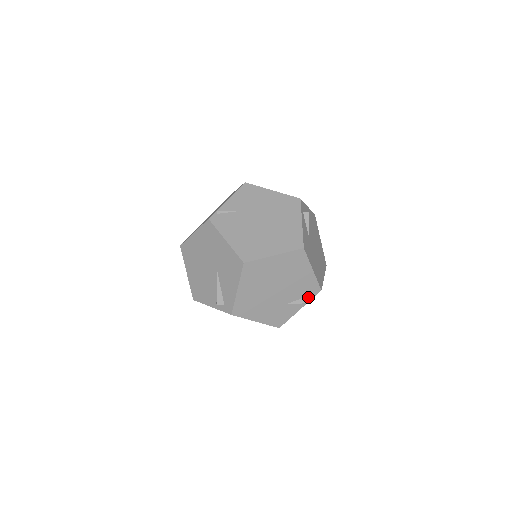
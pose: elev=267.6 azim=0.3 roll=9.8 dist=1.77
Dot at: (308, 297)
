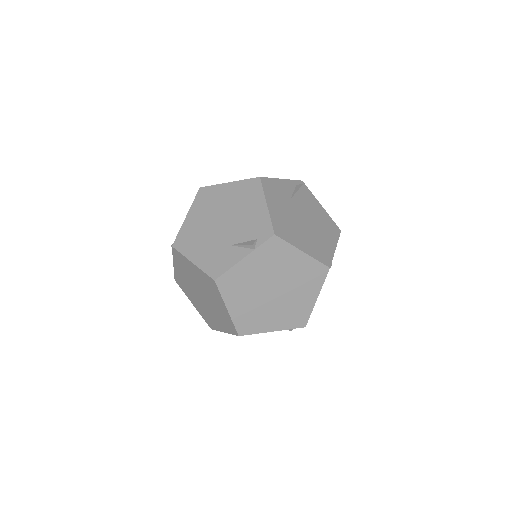
Dot at: (257, 241)
